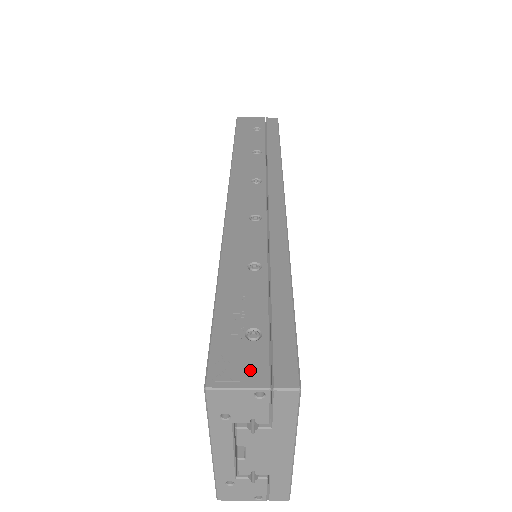
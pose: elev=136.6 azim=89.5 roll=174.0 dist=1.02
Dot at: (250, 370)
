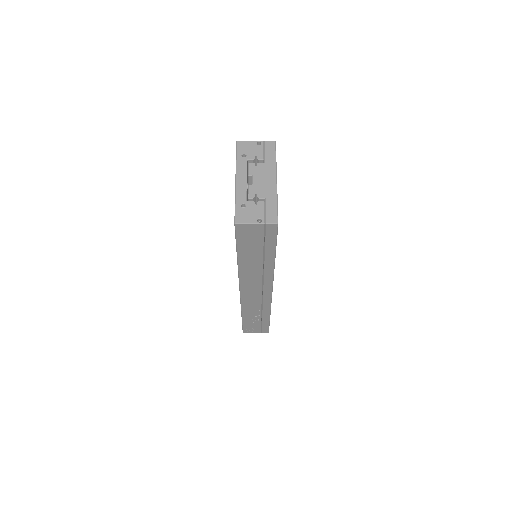
Dot at: occluded
